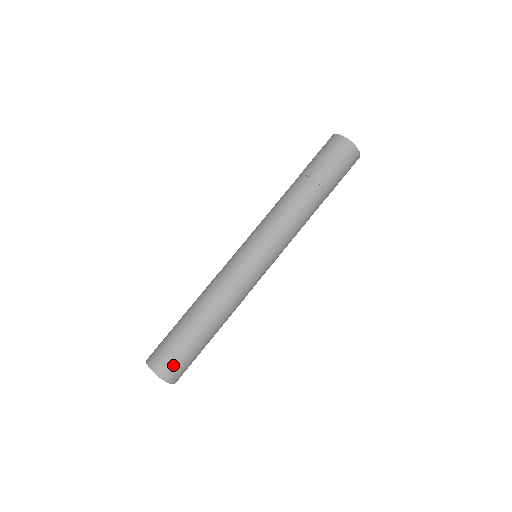
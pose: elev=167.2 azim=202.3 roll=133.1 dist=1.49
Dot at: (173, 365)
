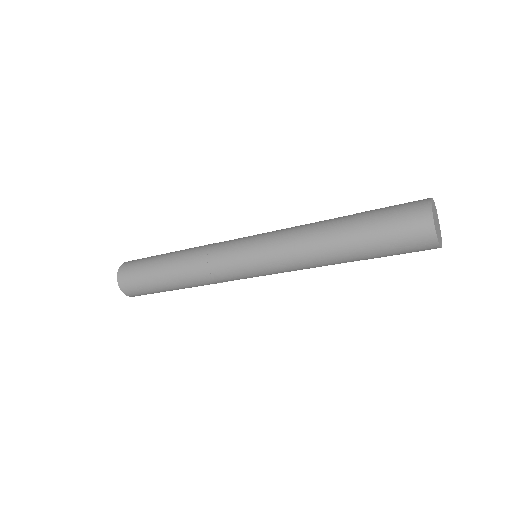
Dot at: (132, 287)
